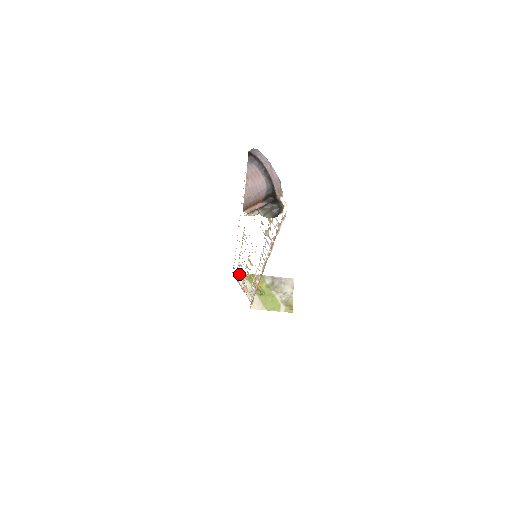
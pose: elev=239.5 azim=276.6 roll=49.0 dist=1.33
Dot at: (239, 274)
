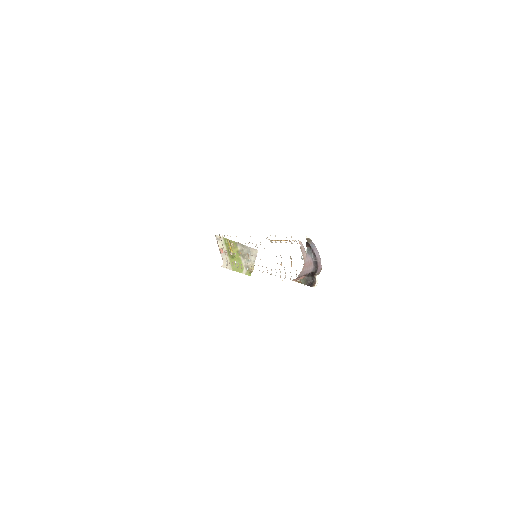
Dot at: (219, 237)
